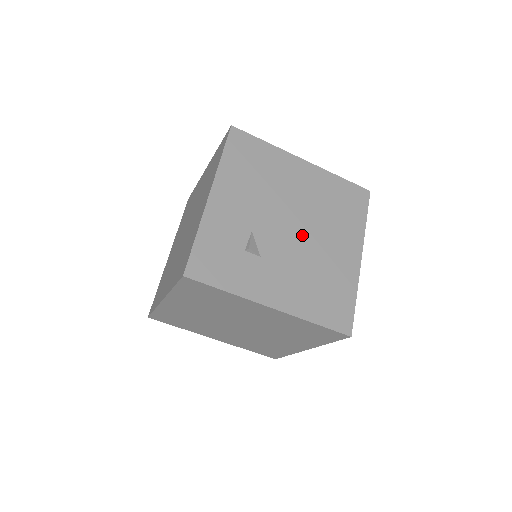
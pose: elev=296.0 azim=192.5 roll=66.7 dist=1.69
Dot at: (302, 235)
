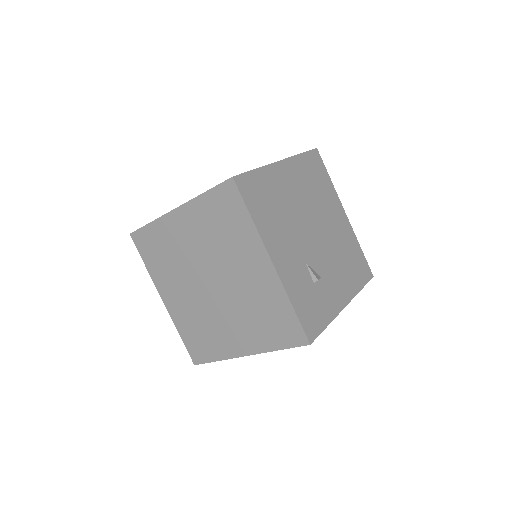
Dot at: (321, 232)
